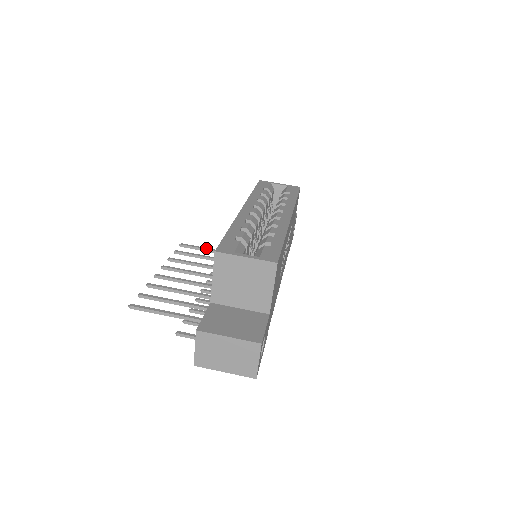
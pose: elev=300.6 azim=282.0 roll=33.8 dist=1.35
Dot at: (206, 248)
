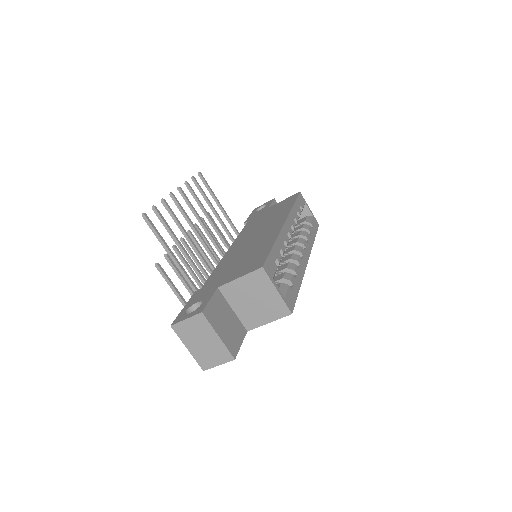
Dot at: occluded
